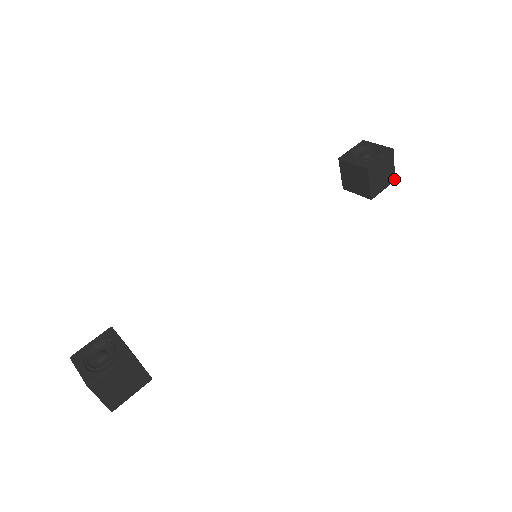
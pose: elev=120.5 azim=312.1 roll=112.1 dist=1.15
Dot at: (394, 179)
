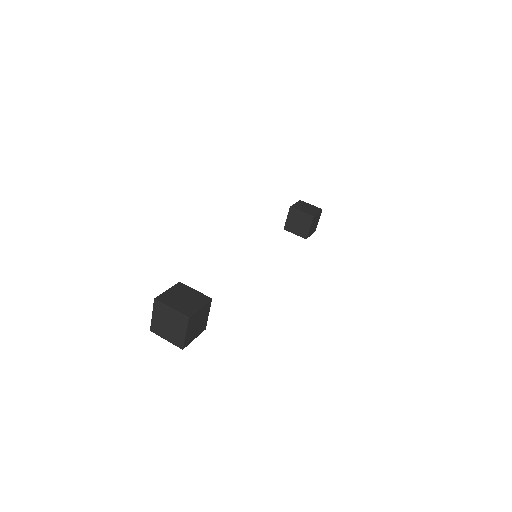
Dot at: (320, 209)
